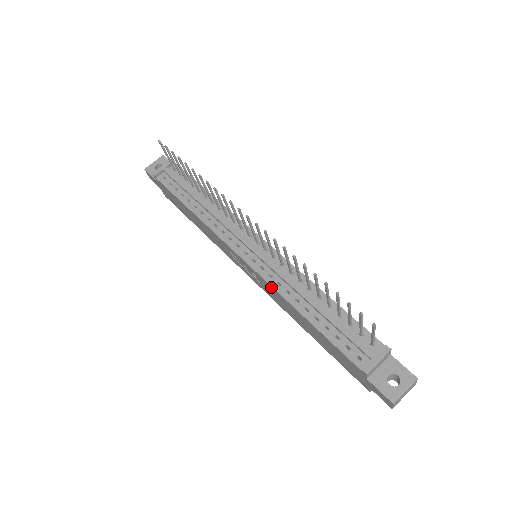
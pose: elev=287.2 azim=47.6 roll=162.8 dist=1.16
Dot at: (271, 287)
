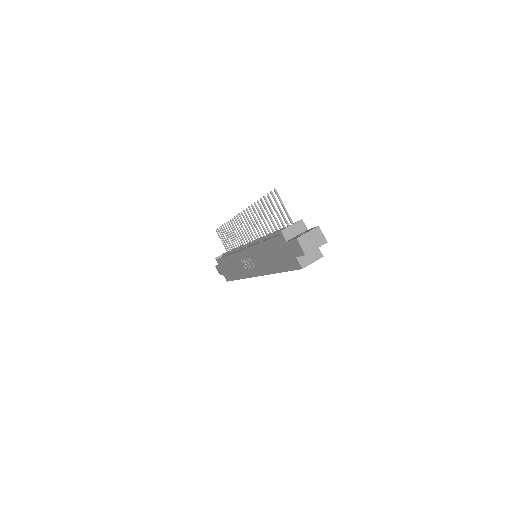
Dot at: (251, 249)
